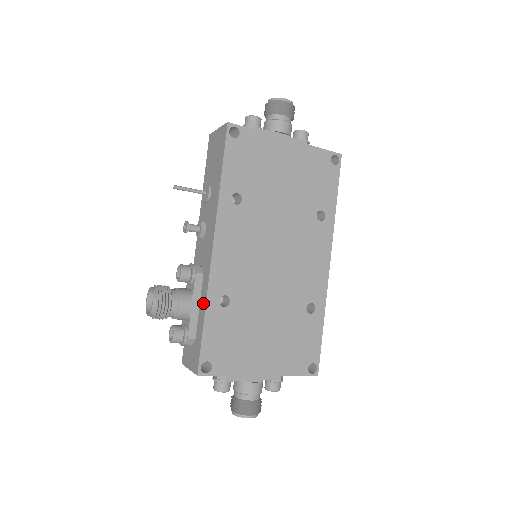
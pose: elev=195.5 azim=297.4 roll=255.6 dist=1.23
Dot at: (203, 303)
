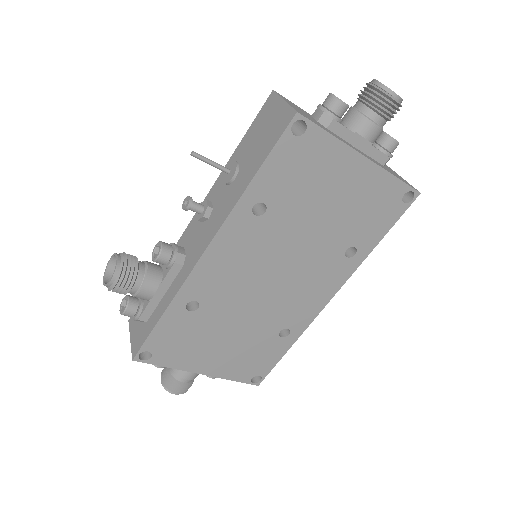
Dot at: (168, 298)
